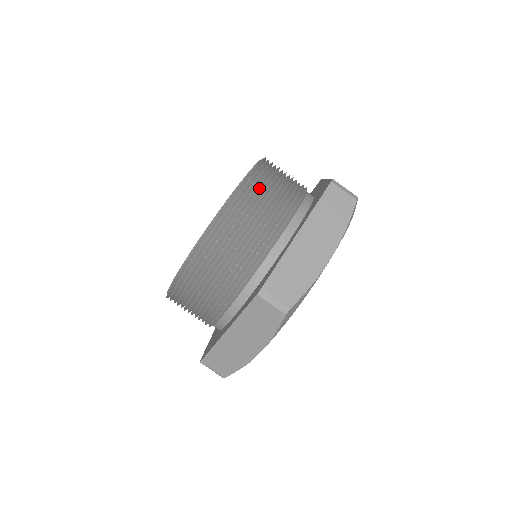
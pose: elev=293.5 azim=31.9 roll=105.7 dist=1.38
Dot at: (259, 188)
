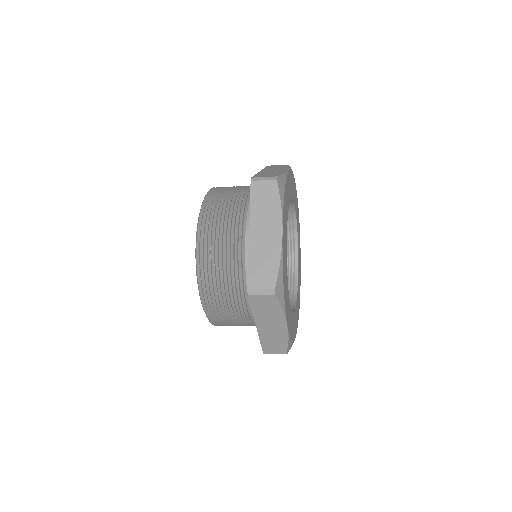
Dot at: (212, 219)
